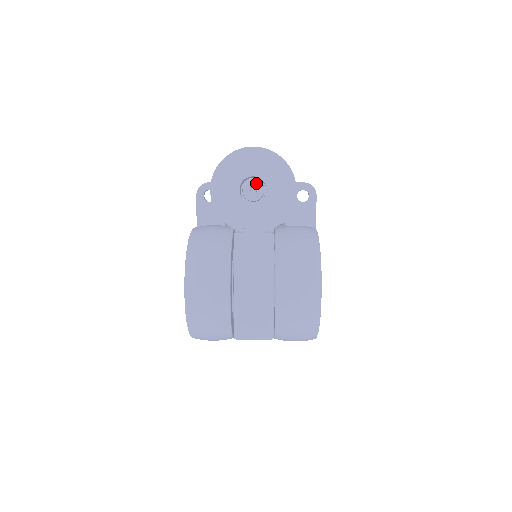
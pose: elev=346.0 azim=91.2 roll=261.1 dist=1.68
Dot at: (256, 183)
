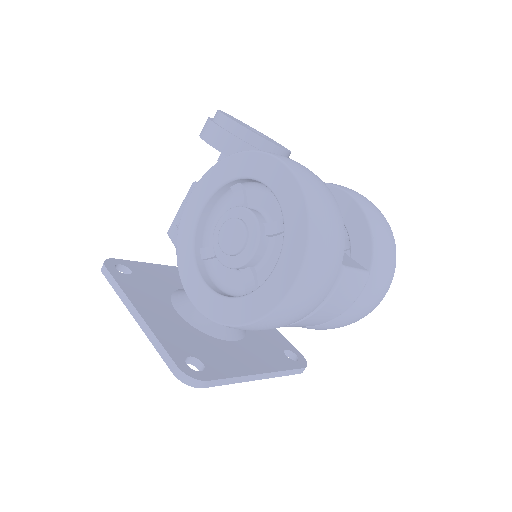
Dot at: occluded
